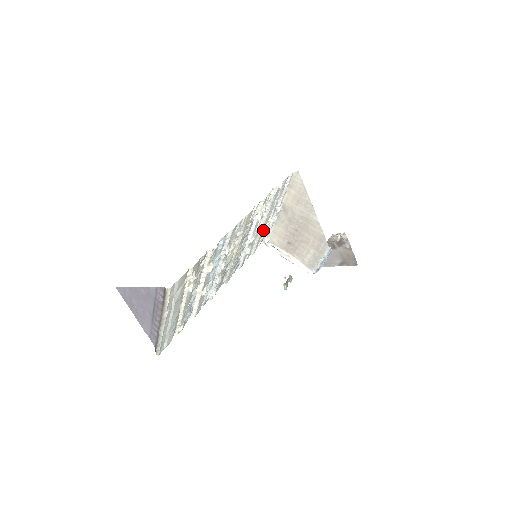
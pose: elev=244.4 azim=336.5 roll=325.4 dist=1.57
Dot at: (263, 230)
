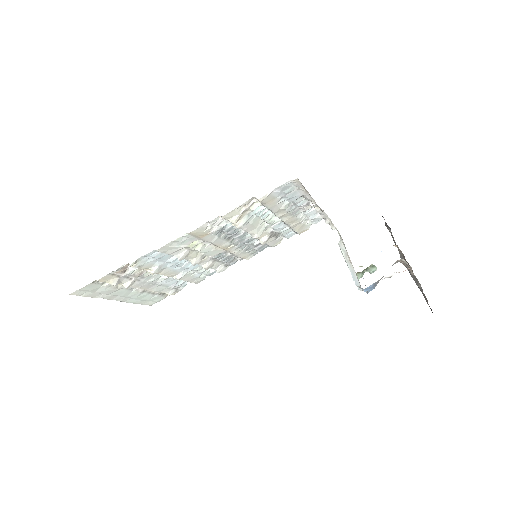
Dot at: (295, 219)
